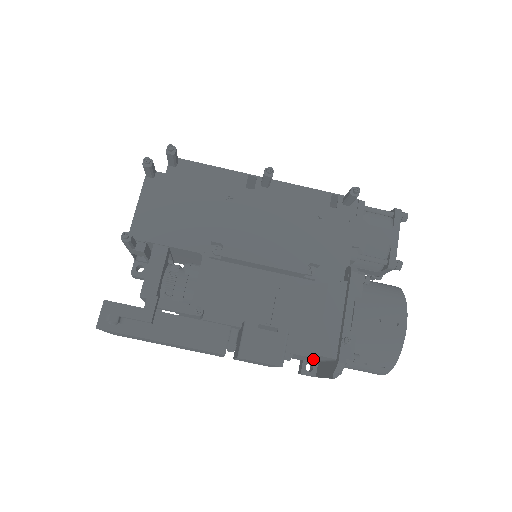
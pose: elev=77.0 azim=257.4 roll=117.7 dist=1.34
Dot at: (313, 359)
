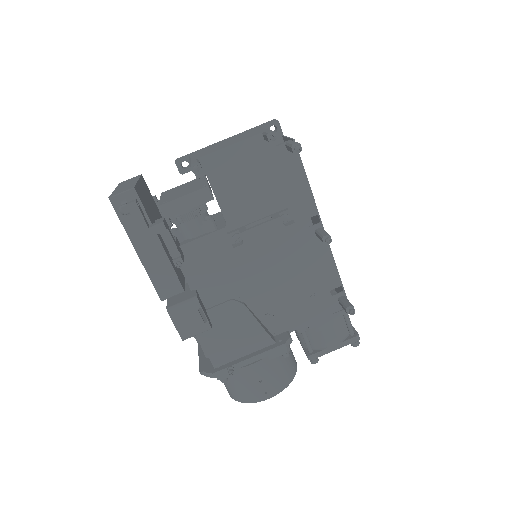
Dot at: occluded
